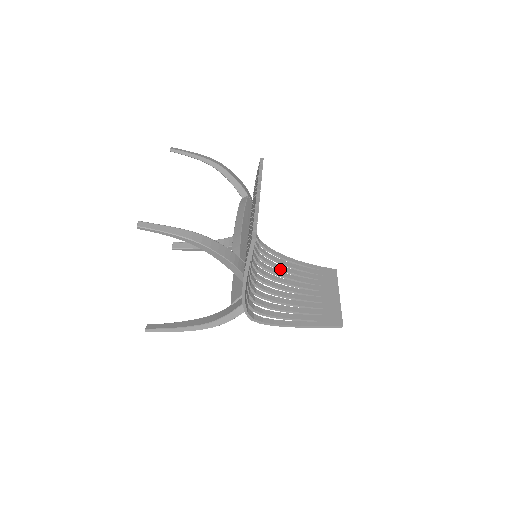
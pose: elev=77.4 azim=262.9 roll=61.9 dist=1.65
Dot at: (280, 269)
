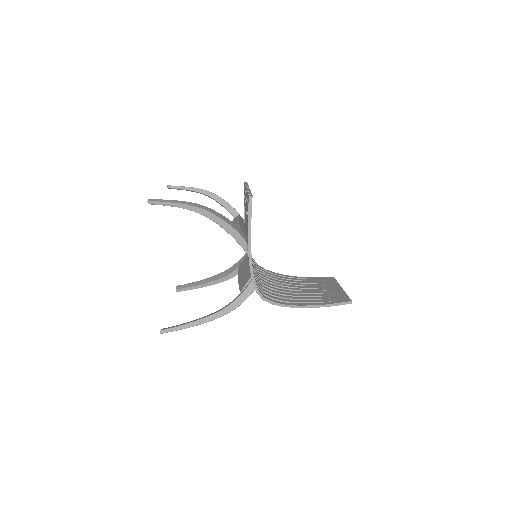
Dot at: (281, 280)
